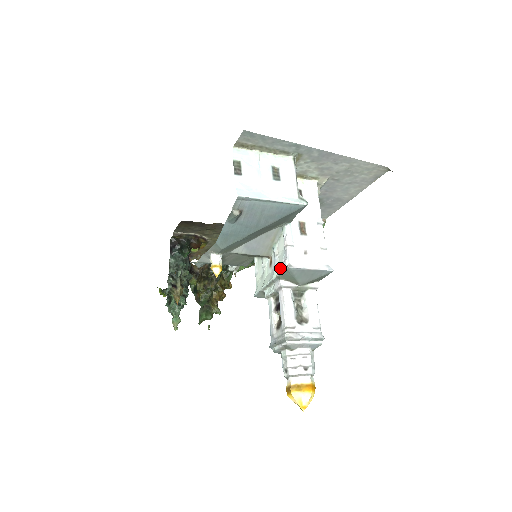
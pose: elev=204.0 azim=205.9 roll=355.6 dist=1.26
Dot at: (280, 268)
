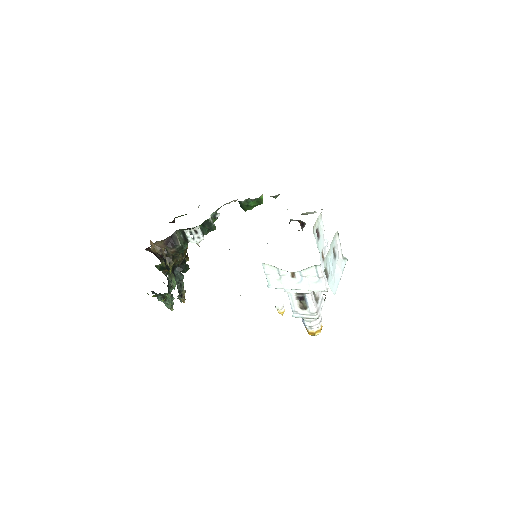
Dot at: (315, 288)
